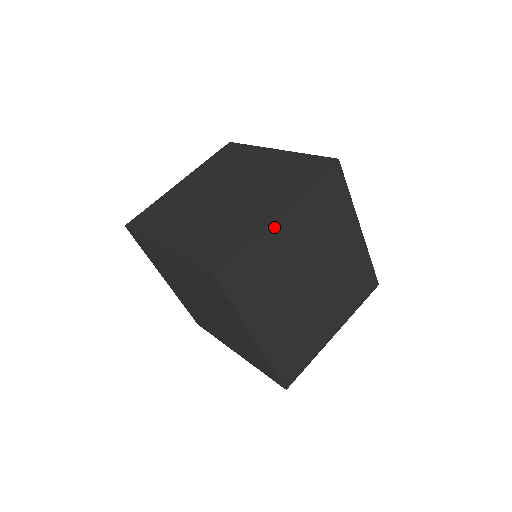
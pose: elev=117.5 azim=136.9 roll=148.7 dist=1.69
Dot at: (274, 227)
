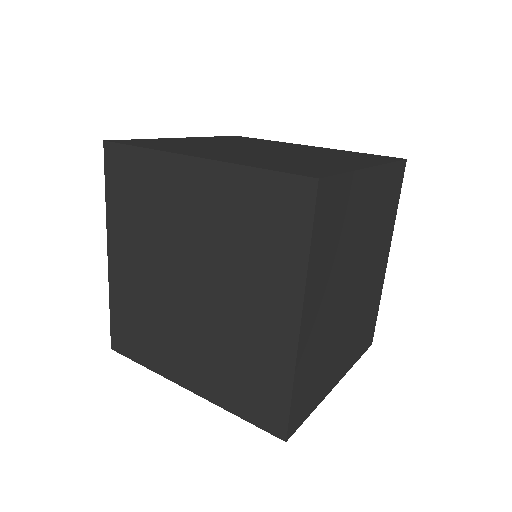
Dot at: (364, 178)
